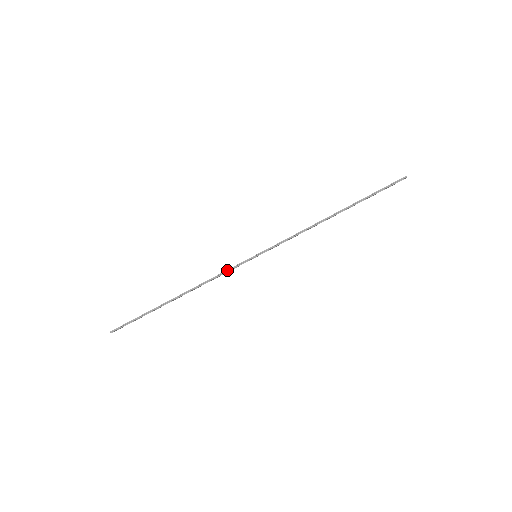
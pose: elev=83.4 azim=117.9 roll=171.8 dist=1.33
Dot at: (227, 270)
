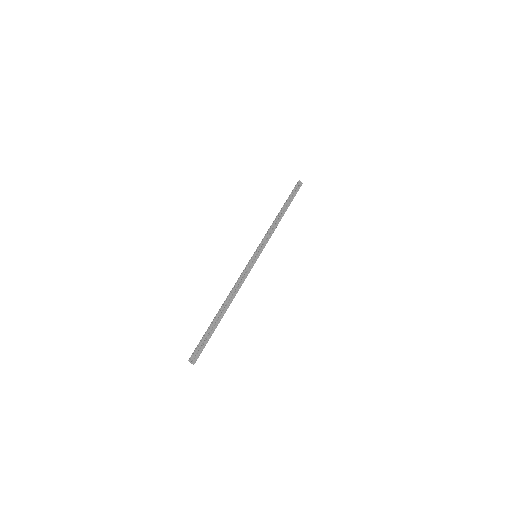
Dot at: (243, 272)
